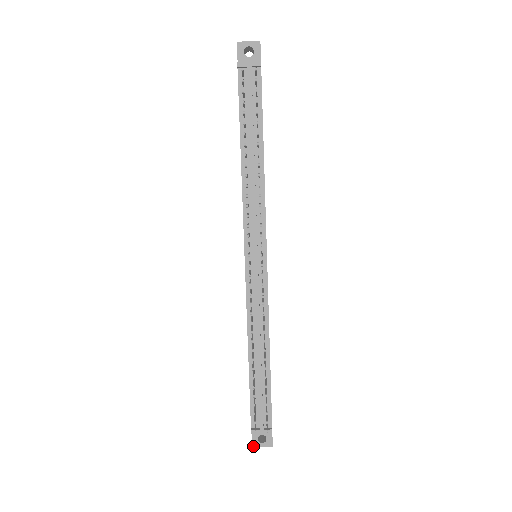
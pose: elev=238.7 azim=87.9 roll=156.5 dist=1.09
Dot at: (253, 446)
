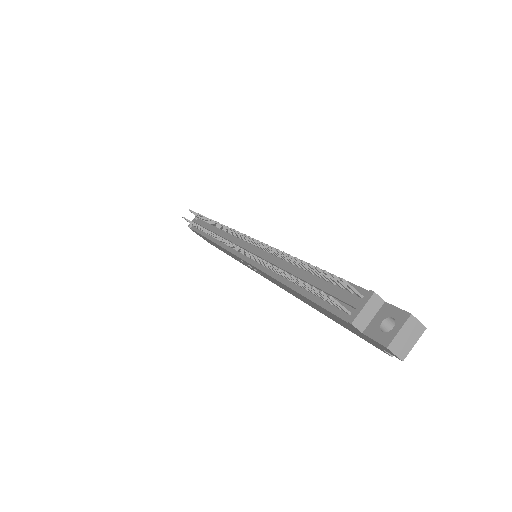
Dot at: (386, 345)
